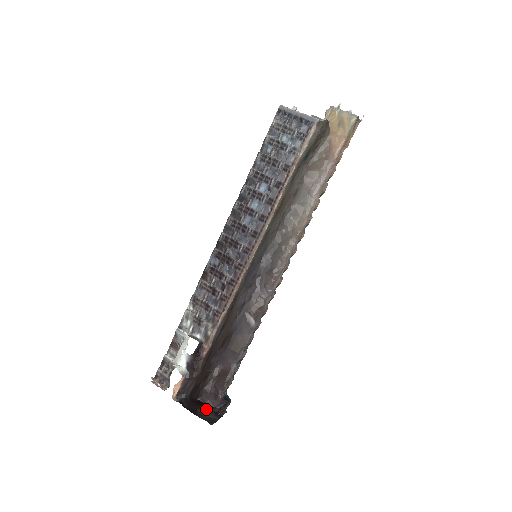
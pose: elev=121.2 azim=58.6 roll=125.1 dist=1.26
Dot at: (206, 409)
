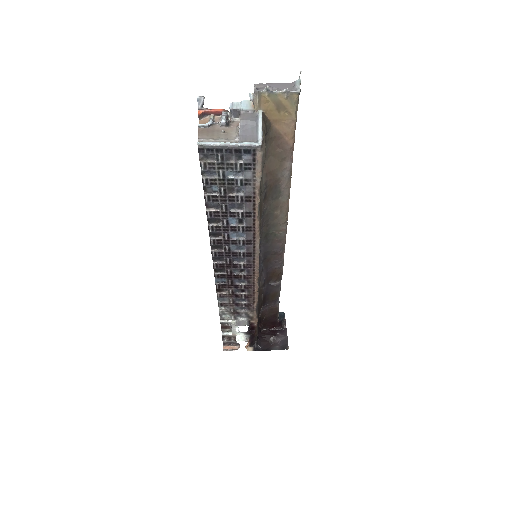
Dot at: (274, 336)
